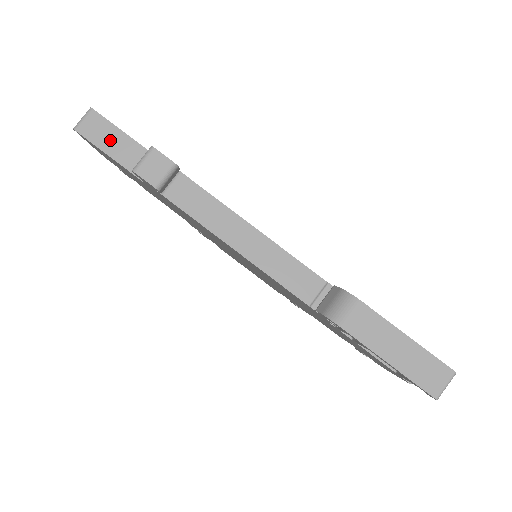
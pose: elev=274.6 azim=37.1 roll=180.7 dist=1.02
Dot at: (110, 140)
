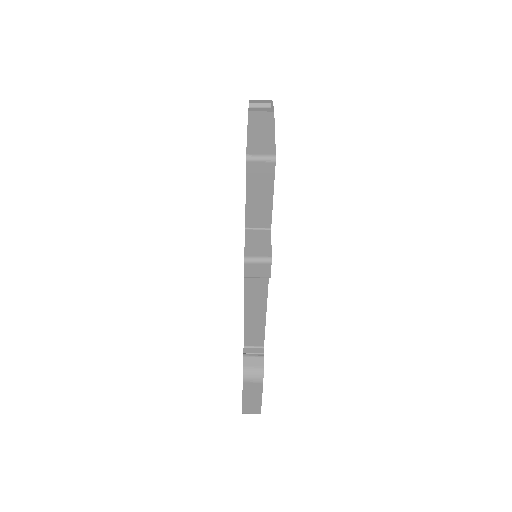
Dot at: (259, 190)
